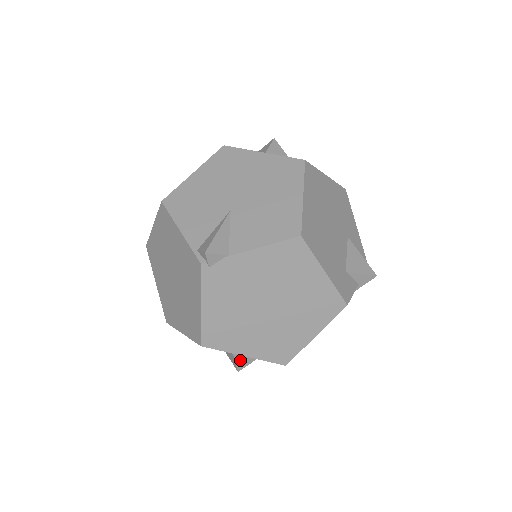
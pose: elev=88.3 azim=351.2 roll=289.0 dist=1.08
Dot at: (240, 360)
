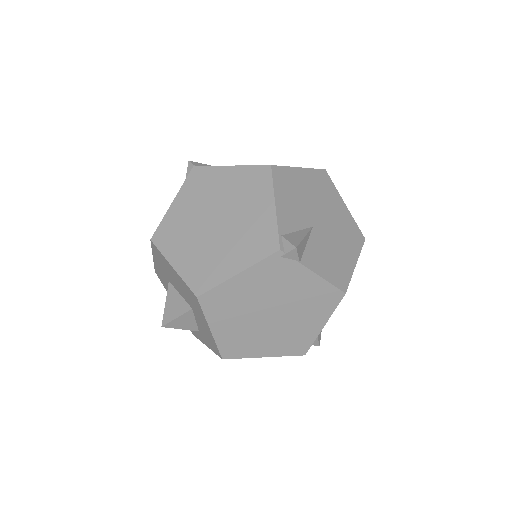
Dot at: (178, 321)
